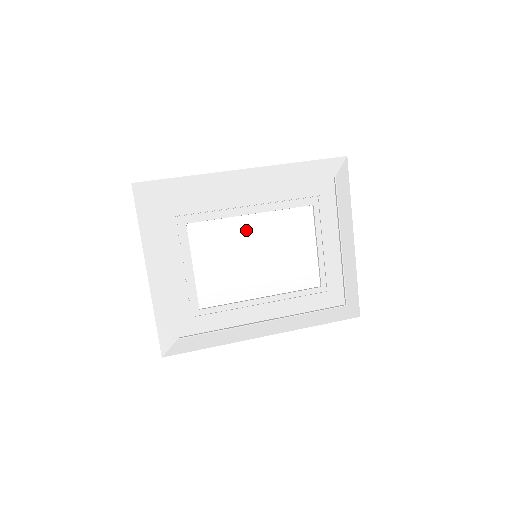
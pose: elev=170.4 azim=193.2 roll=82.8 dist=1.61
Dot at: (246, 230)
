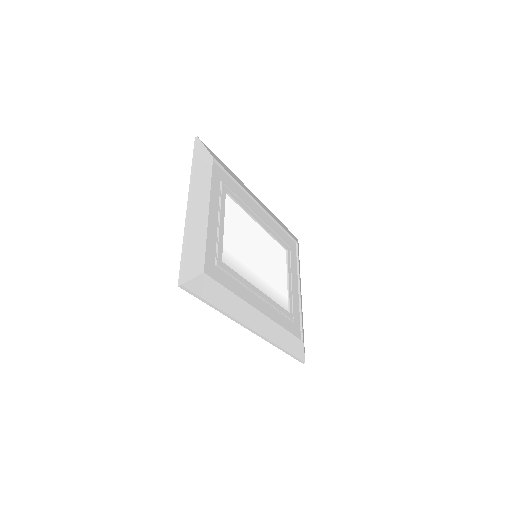
Dot at: (254, 231)
